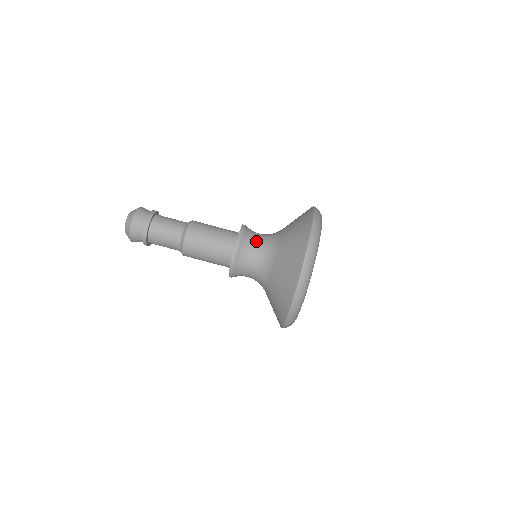
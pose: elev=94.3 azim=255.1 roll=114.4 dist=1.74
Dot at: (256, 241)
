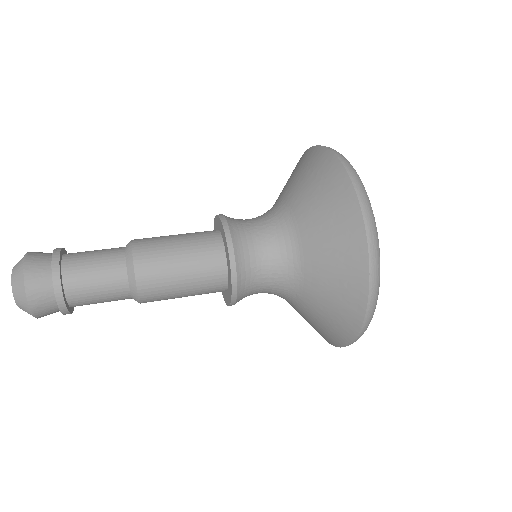
Dot at: occluded
